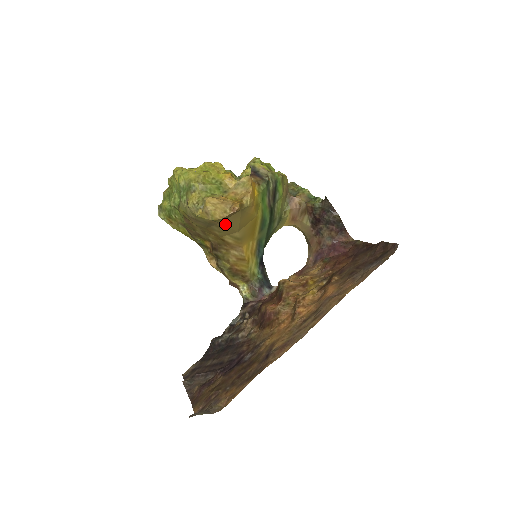
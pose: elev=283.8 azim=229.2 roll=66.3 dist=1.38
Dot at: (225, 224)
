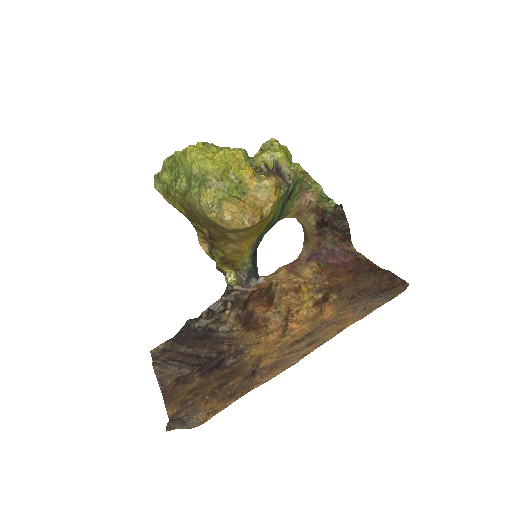
Dot at: (236, 229)
